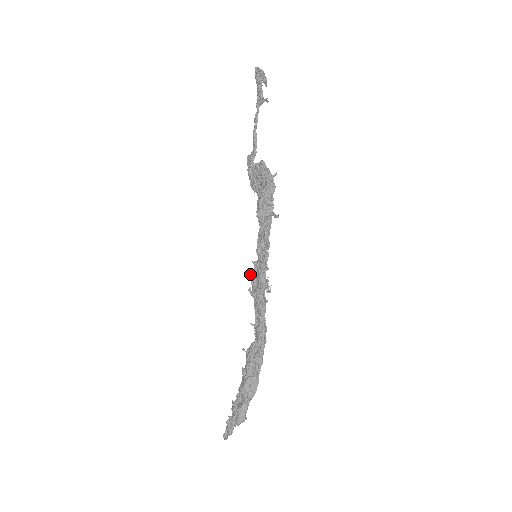
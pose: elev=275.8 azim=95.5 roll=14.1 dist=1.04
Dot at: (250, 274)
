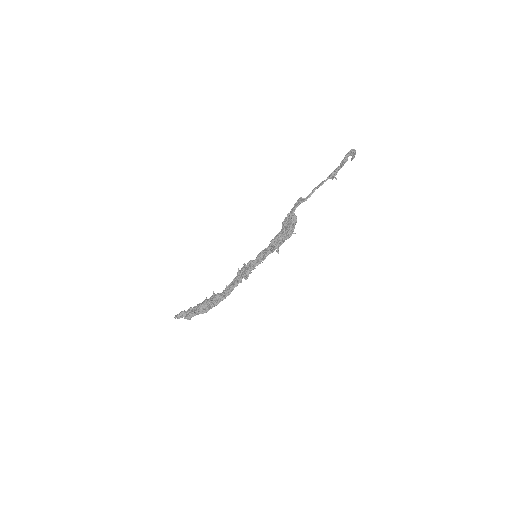
Dot at: (244, 264)
